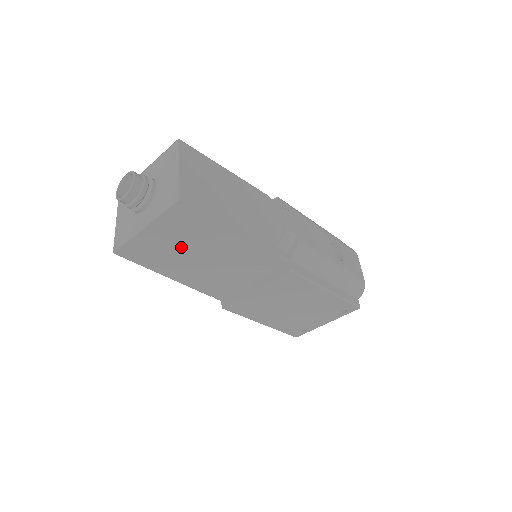
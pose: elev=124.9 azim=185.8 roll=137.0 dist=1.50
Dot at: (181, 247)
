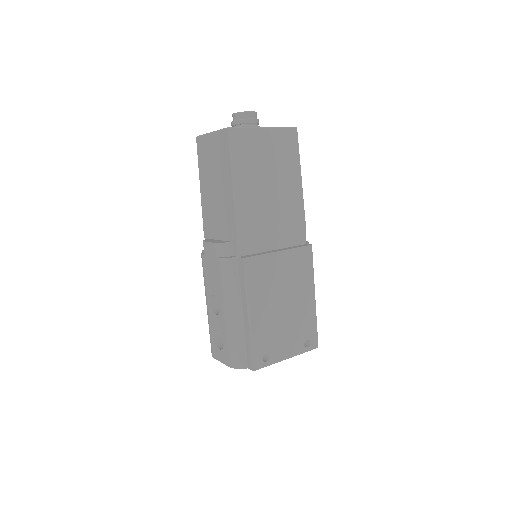
Dot at: (267, 166)
